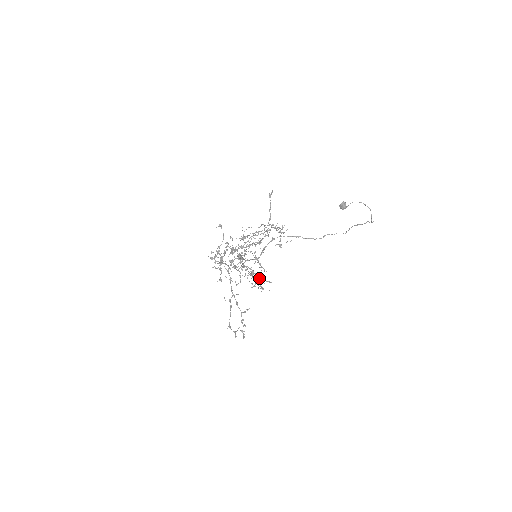
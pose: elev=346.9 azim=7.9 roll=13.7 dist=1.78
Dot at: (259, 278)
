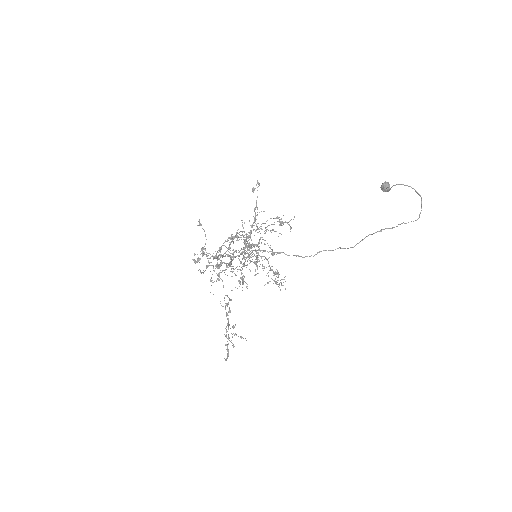
Dot at: (276, 272)
